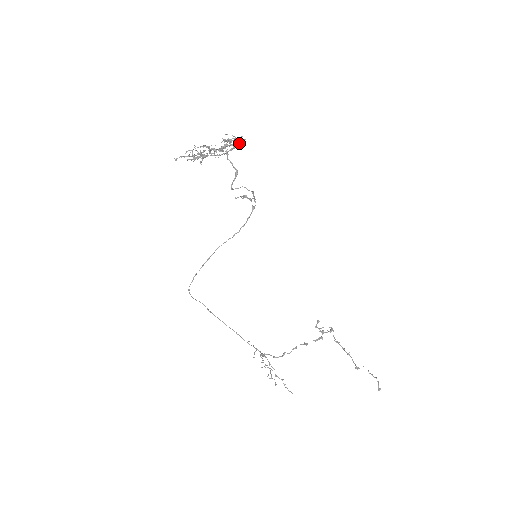
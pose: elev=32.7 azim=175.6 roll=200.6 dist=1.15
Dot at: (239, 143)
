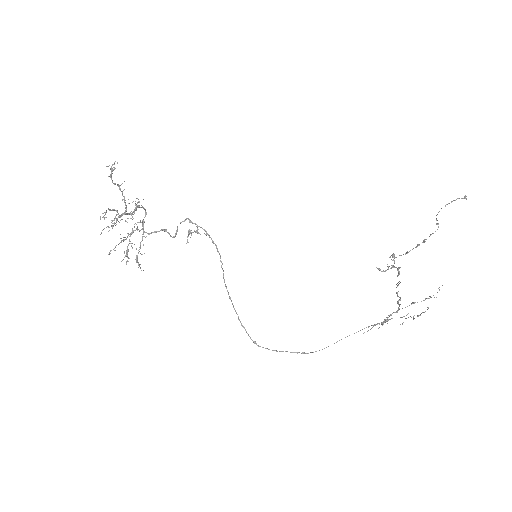
Dot at: occluded
